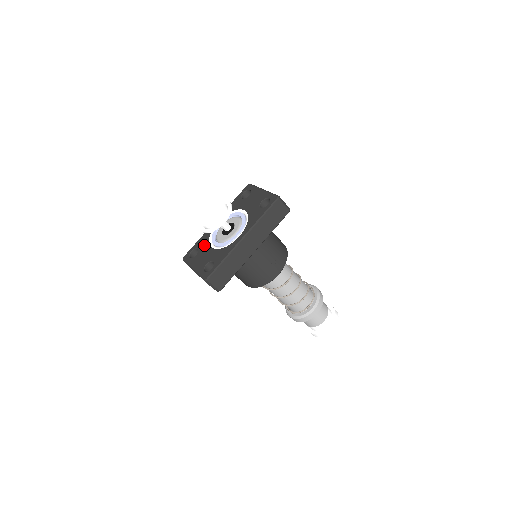
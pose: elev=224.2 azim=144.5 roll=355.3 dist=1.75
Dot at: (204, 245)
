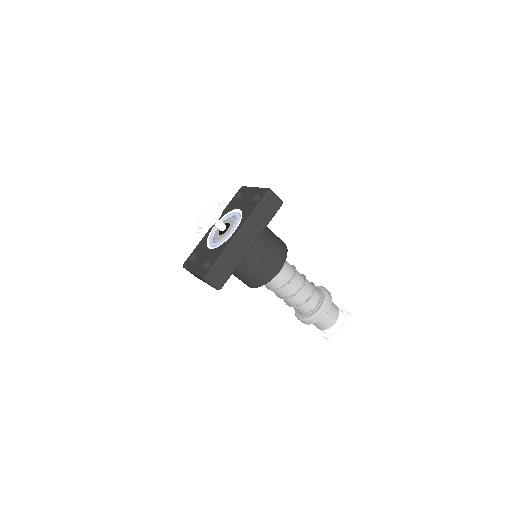
Dot at: (202, 248)
